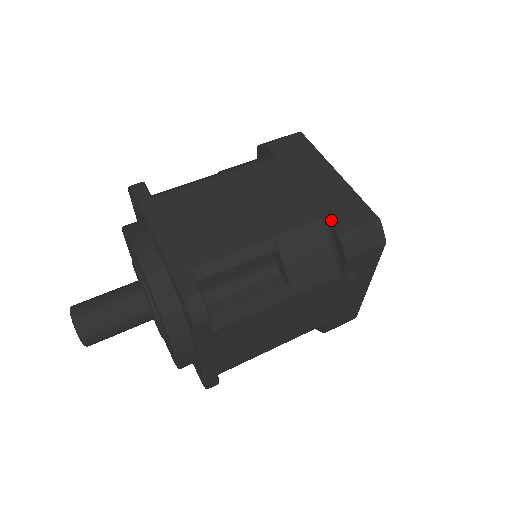
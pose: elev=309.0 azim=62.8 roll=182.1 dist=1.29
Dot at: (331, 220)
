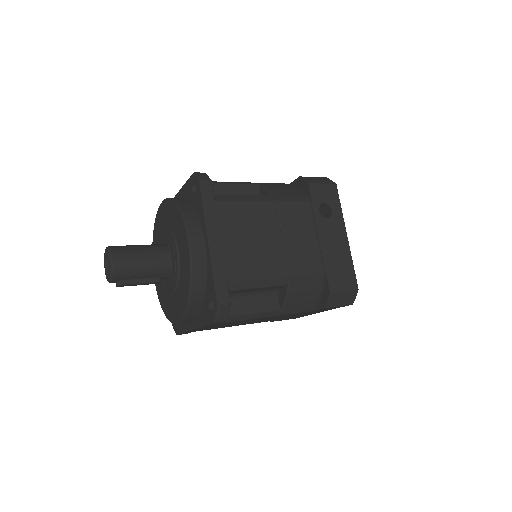
Dot at: (294, 182)
